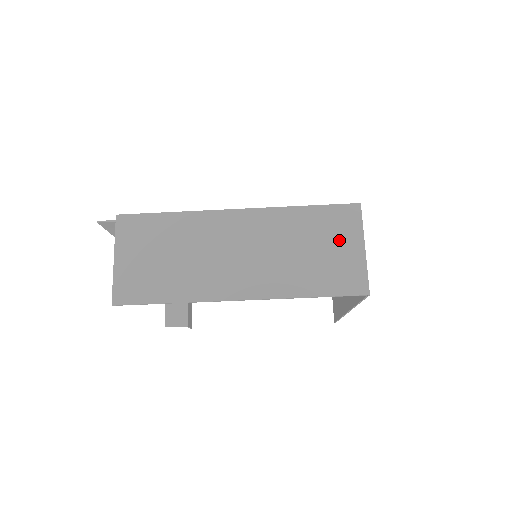
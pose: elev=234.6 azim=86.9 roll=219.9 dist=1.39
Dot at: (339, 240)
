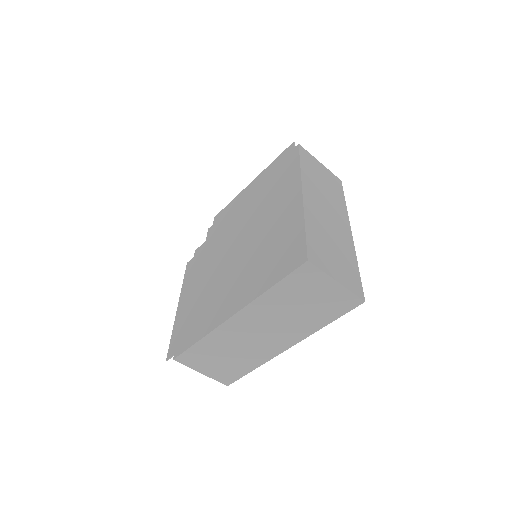
Dot at: (315, 290)
